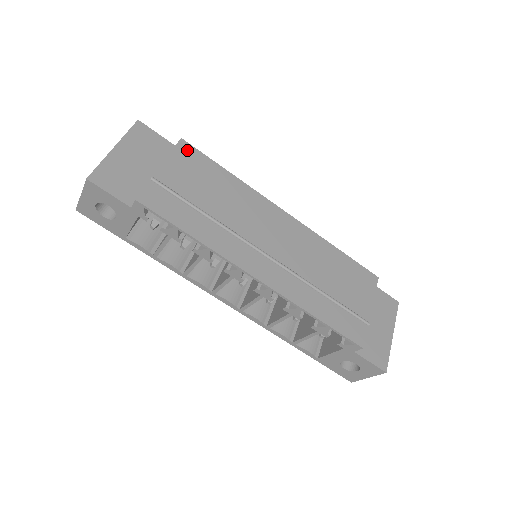
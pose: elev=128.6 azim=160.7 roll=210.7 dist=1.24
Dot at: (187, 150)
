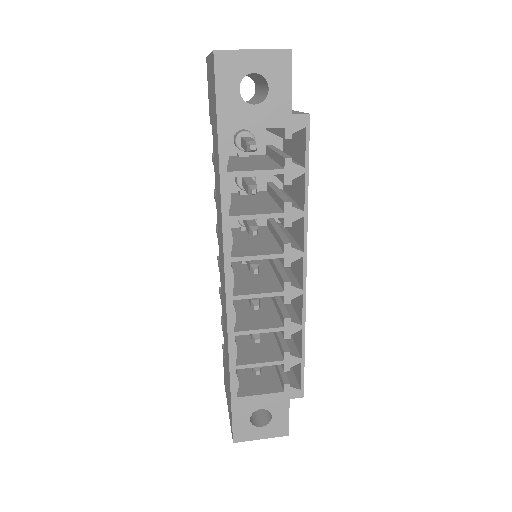
Dot at: occluded
